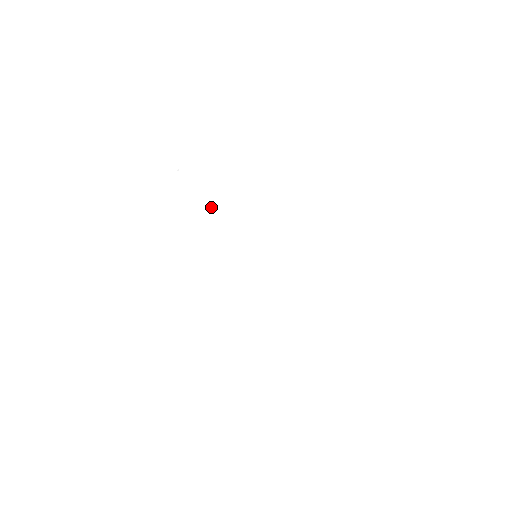
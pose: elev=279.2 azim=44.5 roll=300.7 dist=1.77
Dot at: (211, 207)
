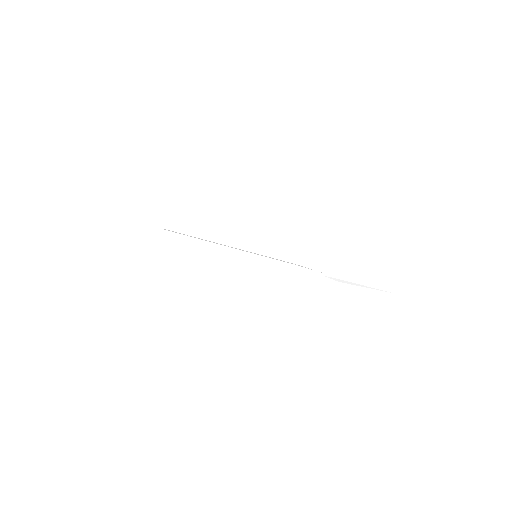
Dot at: occluded
